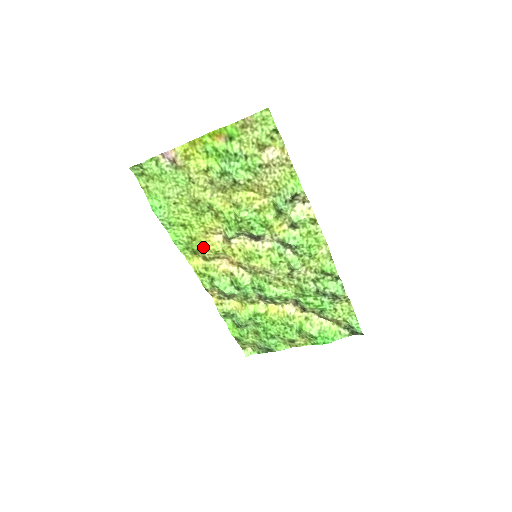
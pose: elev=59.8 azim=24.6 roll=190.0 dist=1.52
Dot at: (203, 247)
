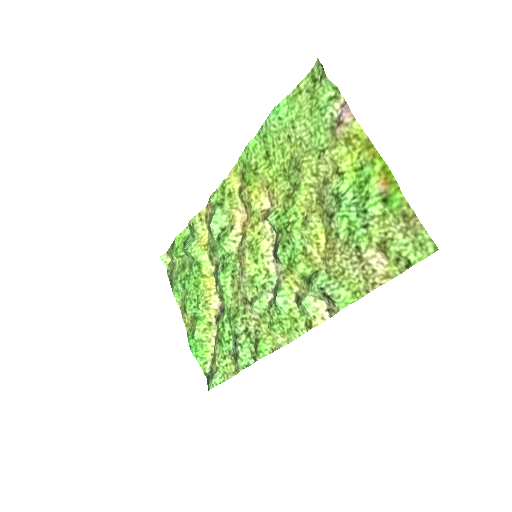
Dot at: (251, 186)
